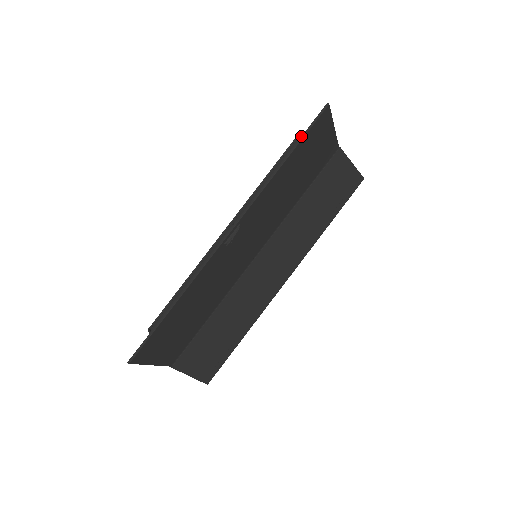
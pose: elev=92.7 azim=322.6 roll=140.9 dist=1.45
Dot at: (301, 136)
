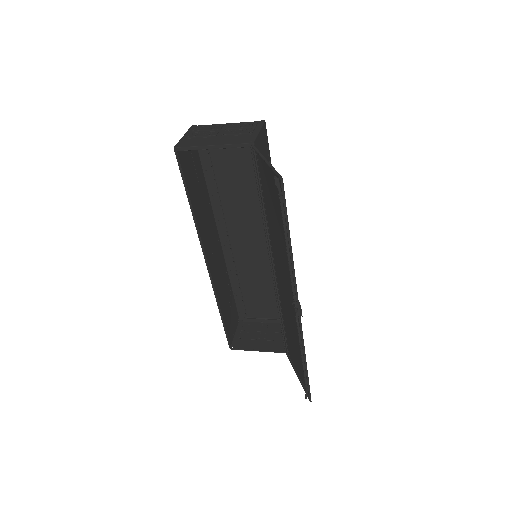
Dot at: occluded
